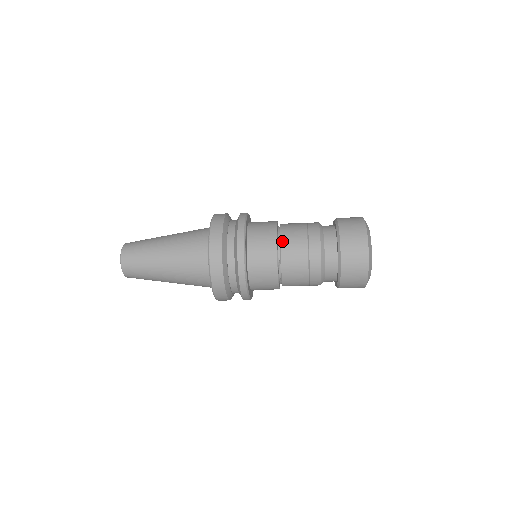
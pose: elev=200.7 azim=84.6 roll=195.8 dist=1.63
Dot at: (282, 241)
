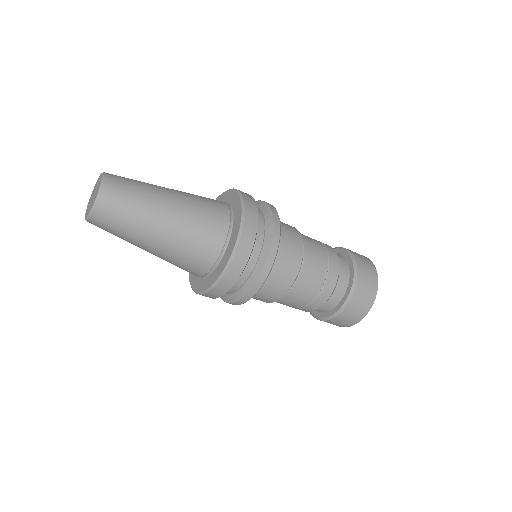
Dot at: (298, 282)
